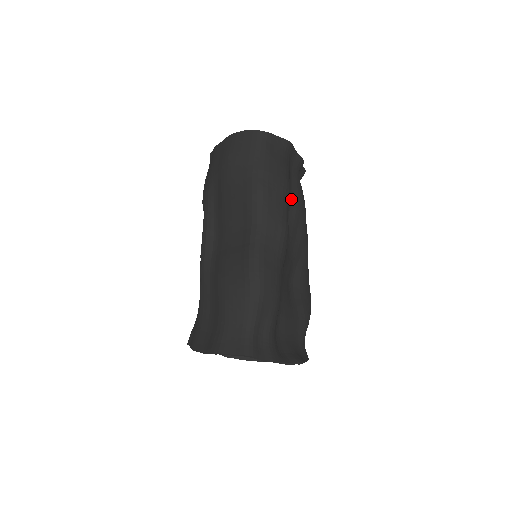
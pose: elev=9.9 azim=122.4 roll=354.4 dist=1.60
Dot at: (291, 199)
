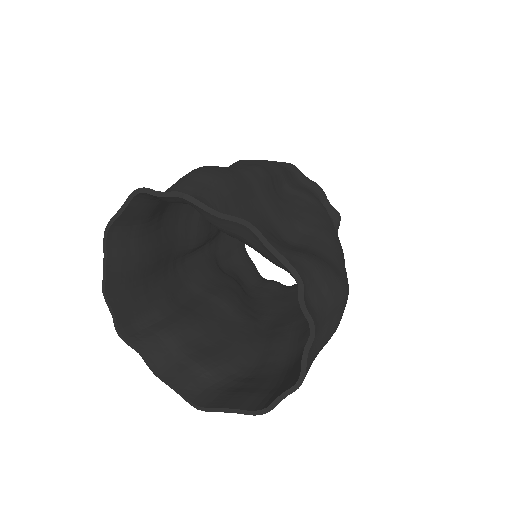
Dot at: (291, 187)
